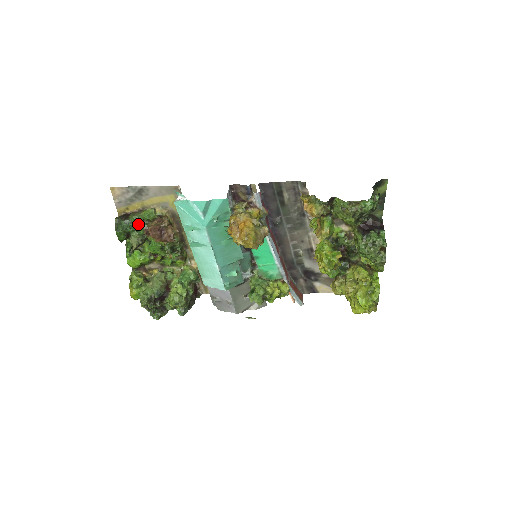
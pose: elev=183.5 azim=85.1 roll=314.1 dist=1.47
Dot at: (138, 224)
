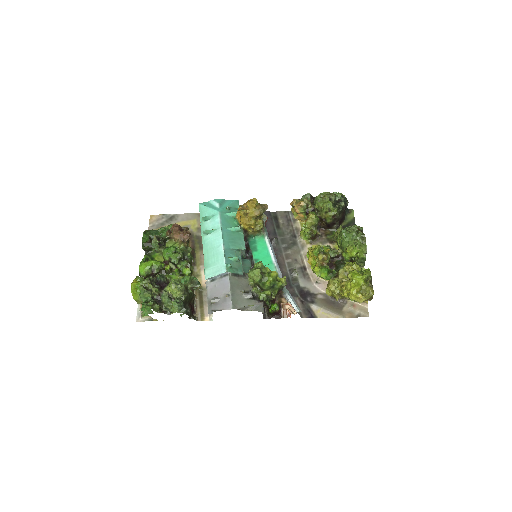
Dot at: (163, 231)
